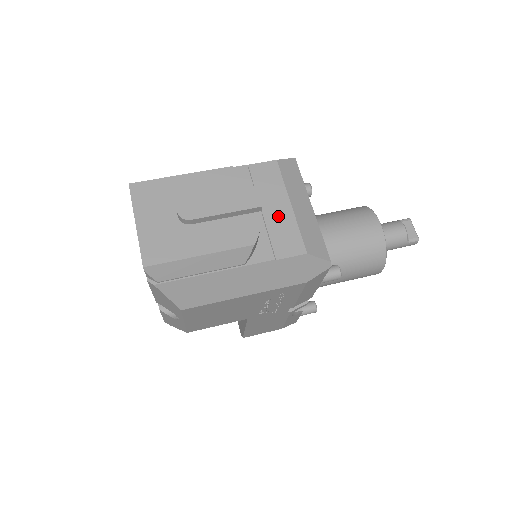
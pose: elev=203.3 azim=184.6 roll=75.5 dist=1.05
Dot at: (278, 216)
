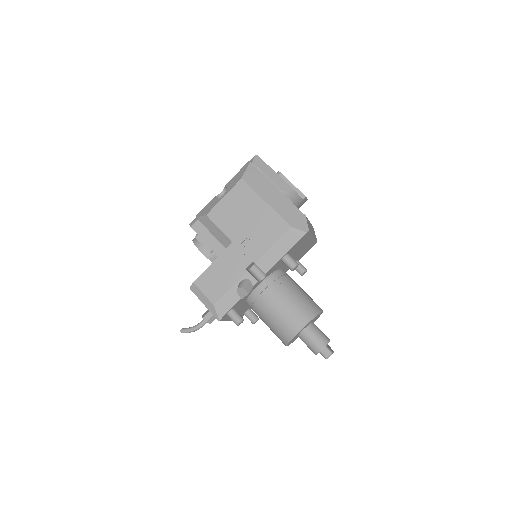
Dot at: occluded
